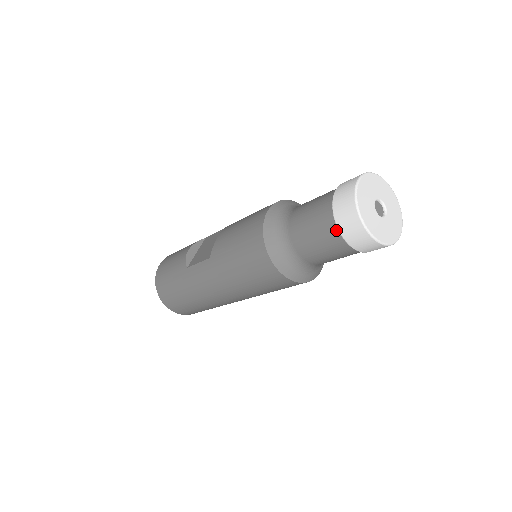
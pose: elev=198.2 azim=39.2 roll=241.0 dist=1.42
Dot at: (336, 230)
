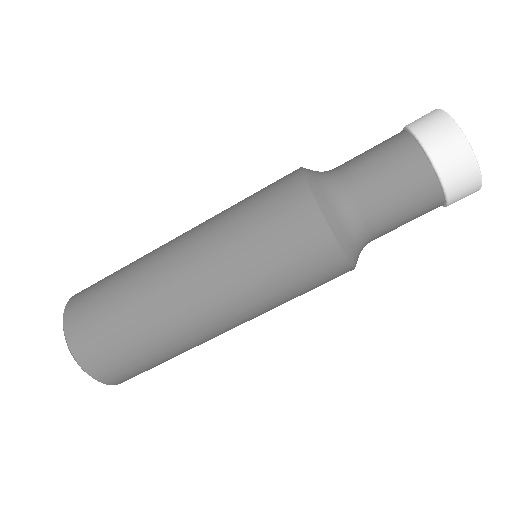
Dot at: (403, 132)
